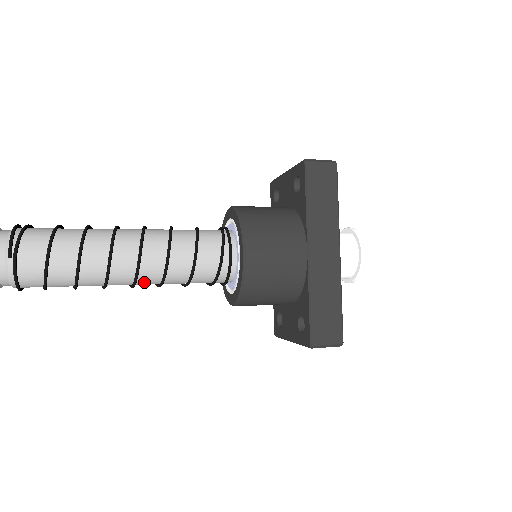
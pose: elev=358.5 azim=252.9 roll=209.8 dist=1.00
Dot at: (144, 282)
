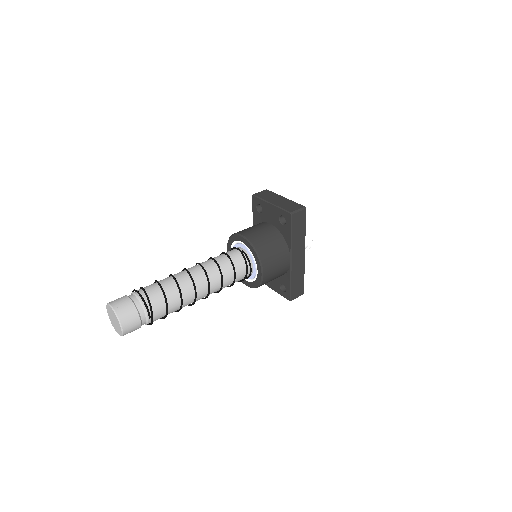
Dot at: occluded
